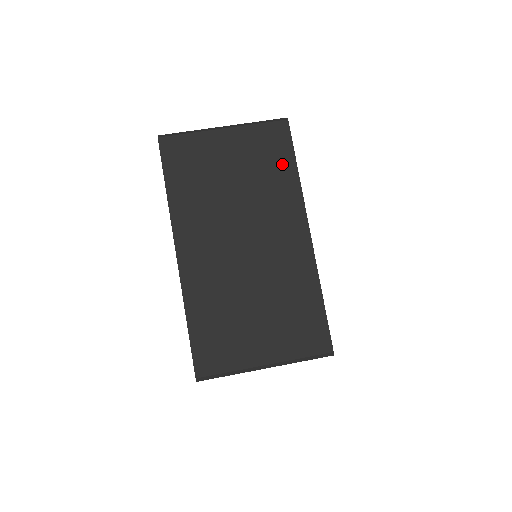
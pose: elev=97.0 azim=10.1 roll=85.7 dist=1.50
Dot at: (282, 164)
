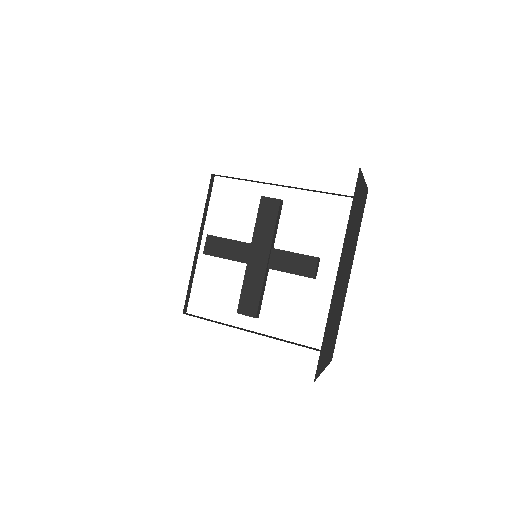
Dot at: occluded
